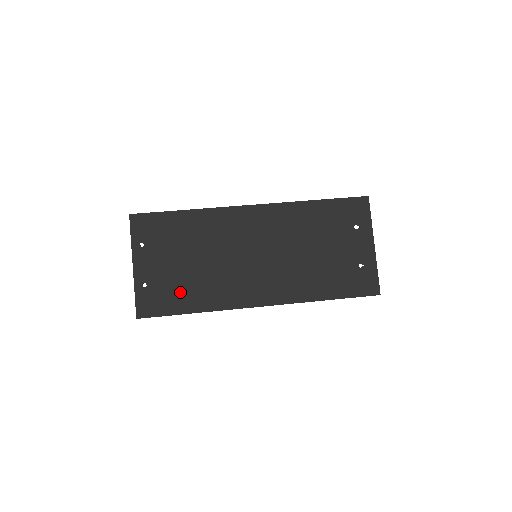
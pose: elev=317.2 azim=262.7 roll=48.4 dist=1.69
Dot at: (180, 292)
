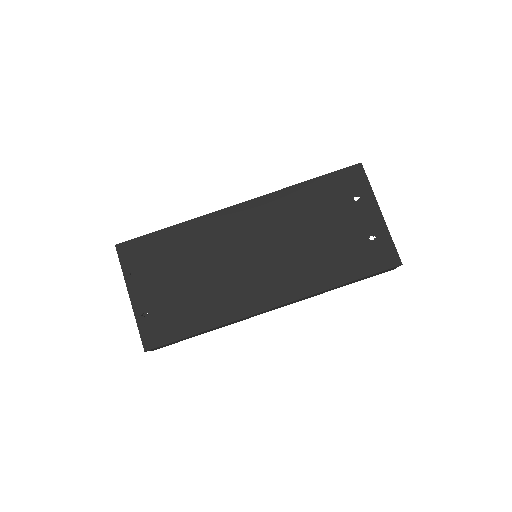
Dot at: (184, 313)
